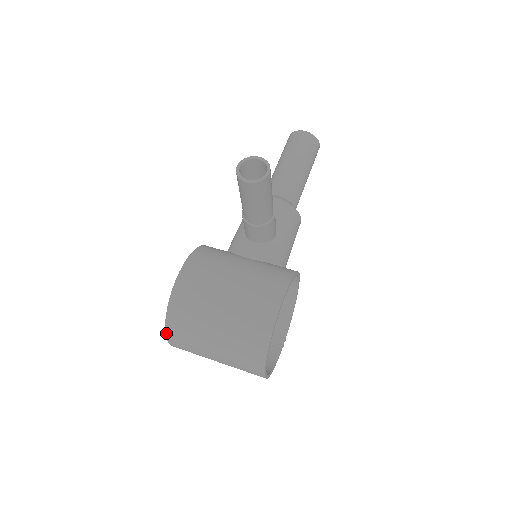
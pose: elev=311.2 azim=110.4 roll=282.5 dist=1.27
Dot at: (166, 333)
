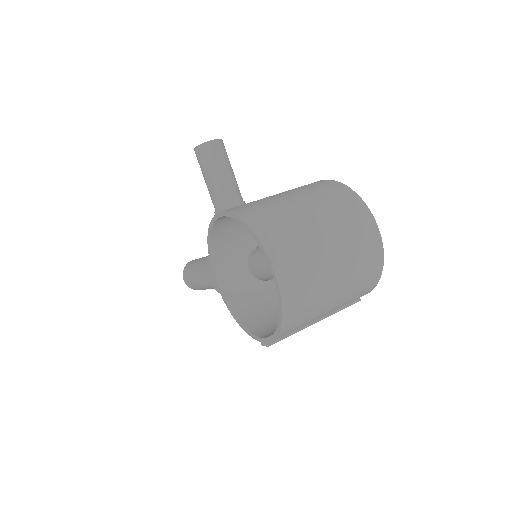
Dot at: (263, 246)
